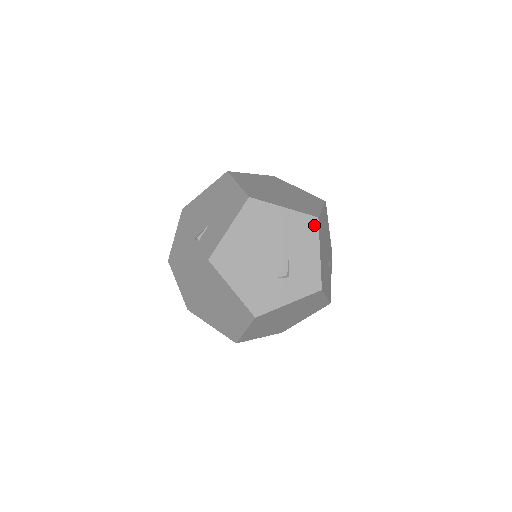
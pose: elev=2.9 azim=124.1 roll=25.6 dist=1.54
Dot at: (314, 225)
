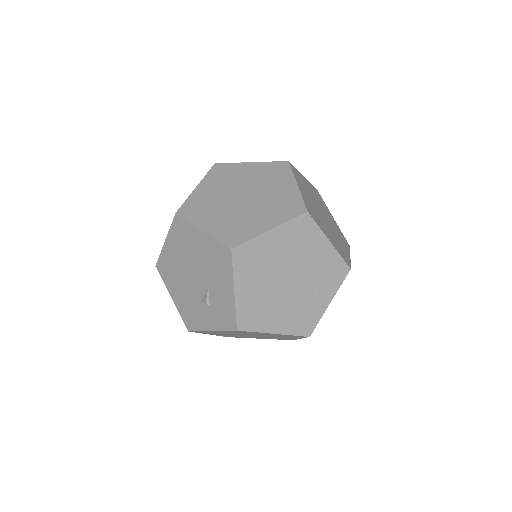
Dot at: (228, 257)
